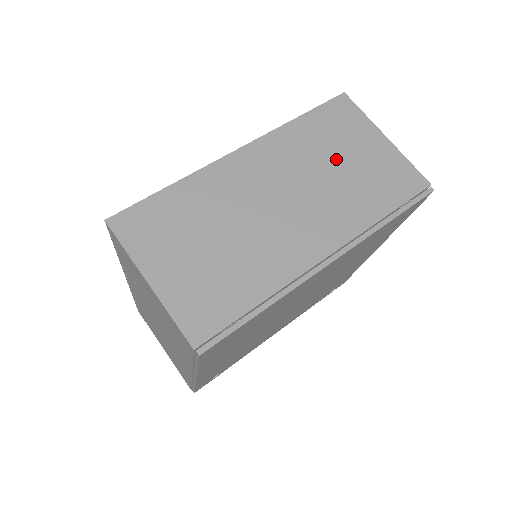
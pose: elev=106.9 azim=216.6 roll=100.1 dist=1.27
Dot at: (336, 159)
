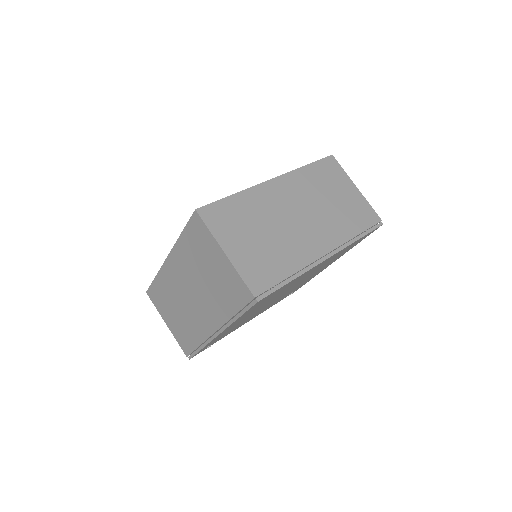
Dot at: (329, 195)
